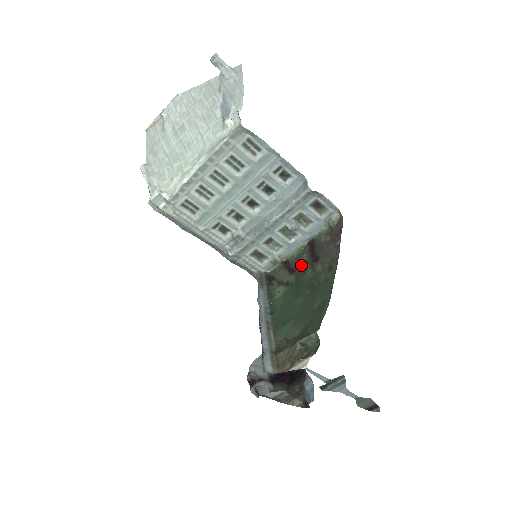
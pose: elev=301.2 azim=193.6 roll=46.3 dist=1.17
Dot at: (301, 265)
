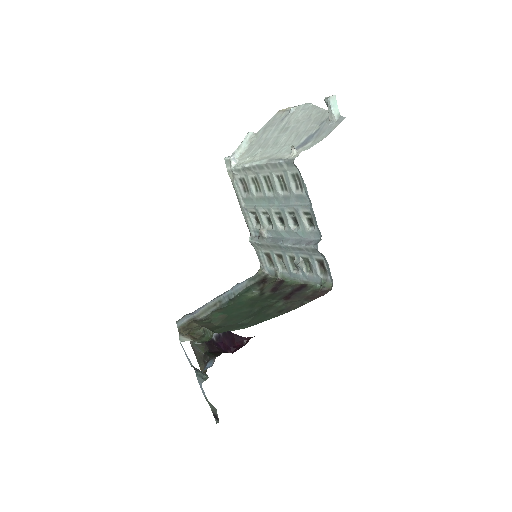
Dot at: (281, 292)
